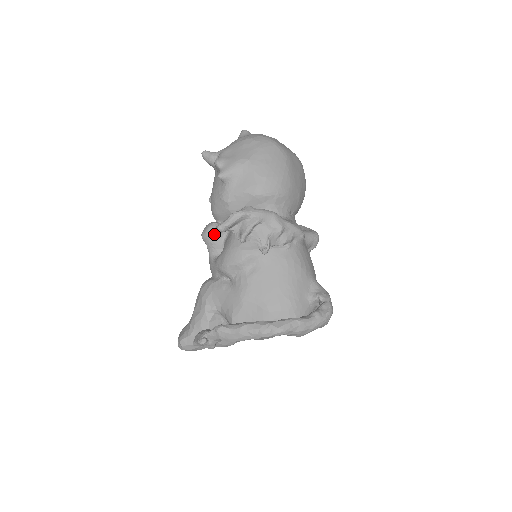
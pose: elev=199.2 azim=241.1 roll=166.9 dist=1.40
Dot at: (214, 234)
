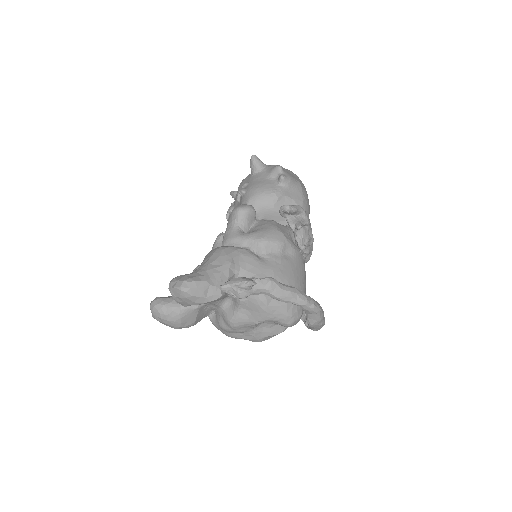
Dot at: (252, 214)
